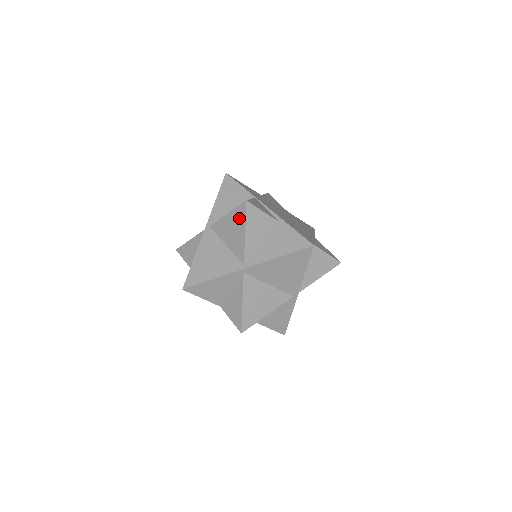
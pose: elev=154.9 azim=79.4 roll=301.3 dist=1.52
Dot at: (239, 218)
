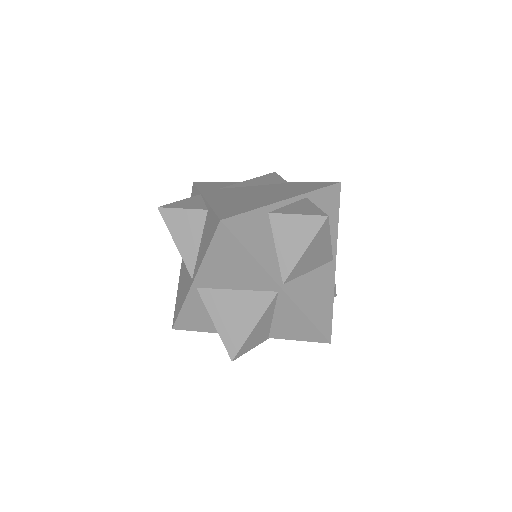
Dot at: occluded
